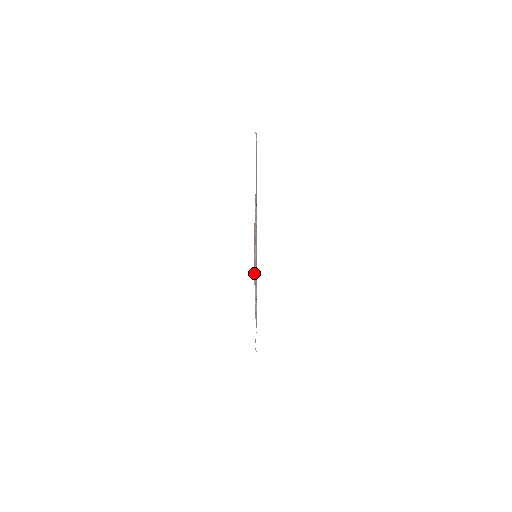
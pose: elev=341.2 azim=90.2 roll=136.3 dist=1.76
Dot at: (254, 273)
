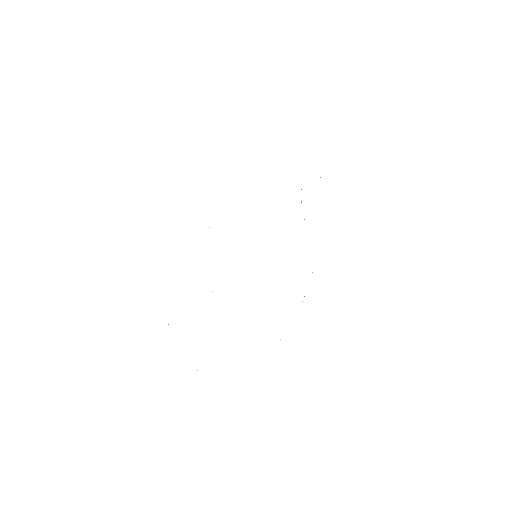
Dot at: occluded
